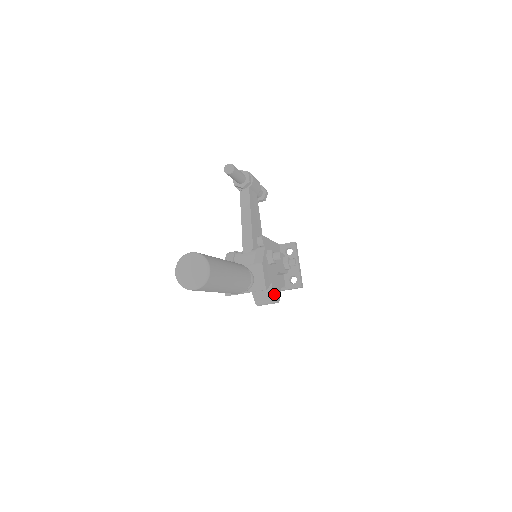
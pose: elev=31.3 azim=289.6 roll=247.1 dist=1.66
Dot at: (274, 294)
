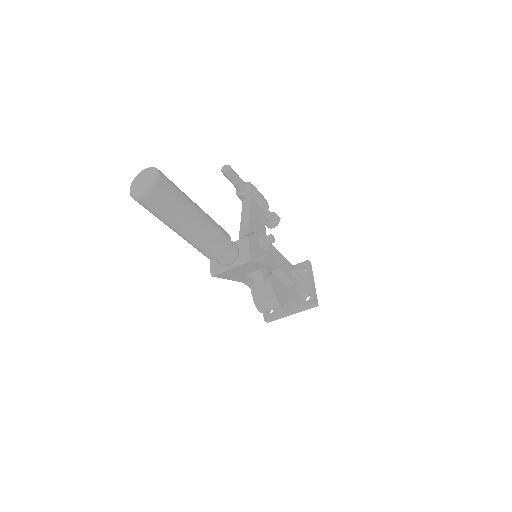
Dot at: (274, 293)
